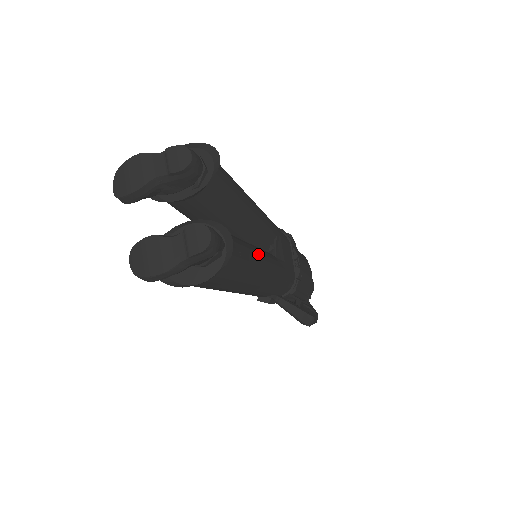
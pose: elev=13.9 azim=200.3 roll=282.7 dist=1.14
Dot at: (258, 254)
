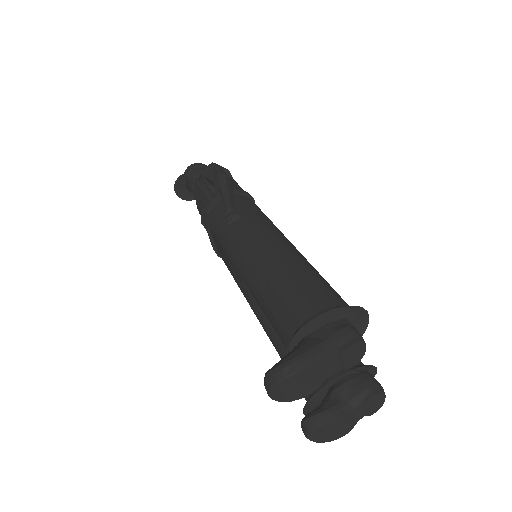
Dot at: occluded
